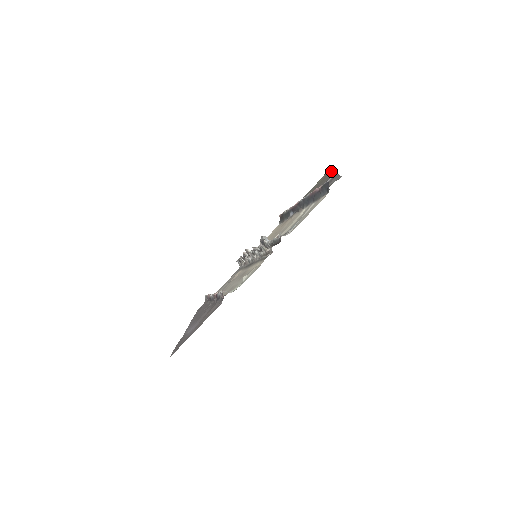
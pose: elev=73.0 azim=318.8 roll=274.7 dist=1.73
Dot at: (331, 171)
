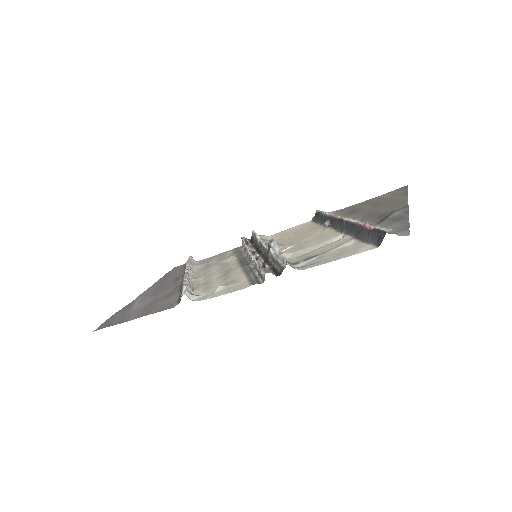
Dot at: (407, 194)
